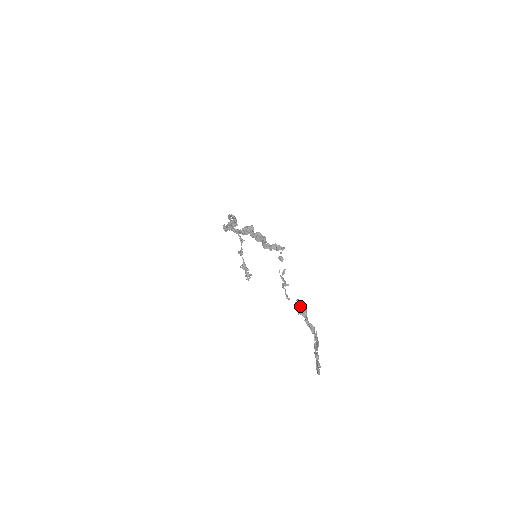
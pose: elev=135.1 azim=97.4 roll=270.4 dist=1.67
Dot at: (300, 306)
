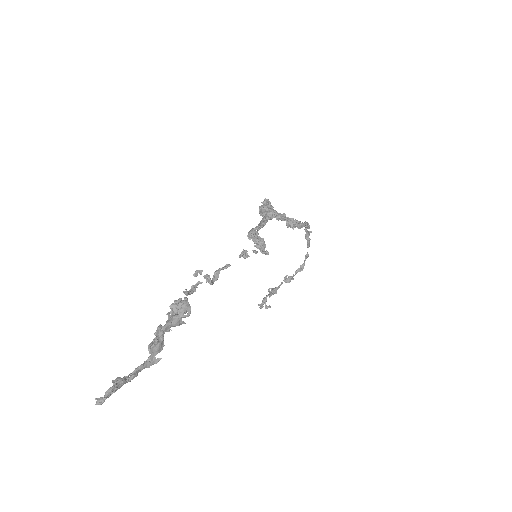
Dot at: (178, 306)
